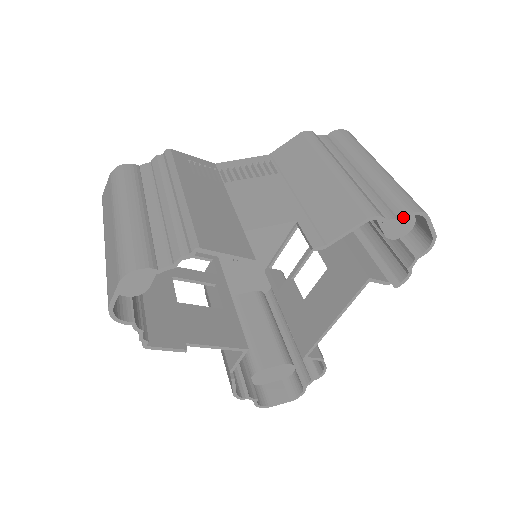
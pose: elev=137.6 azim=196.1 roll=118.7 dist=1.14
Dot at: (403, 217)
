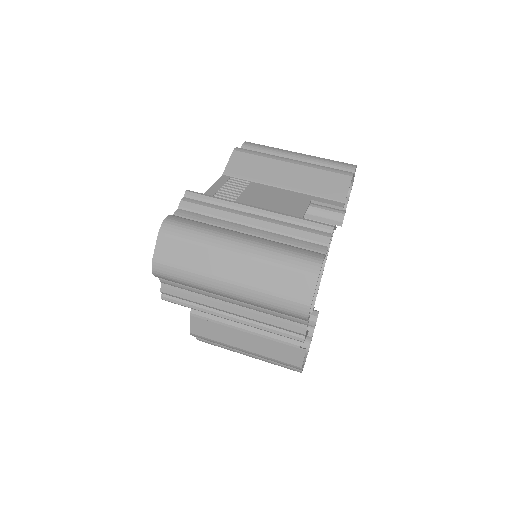
Dot at: occluded
